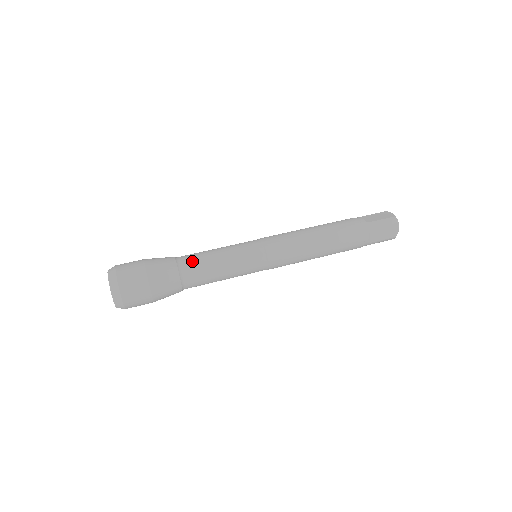
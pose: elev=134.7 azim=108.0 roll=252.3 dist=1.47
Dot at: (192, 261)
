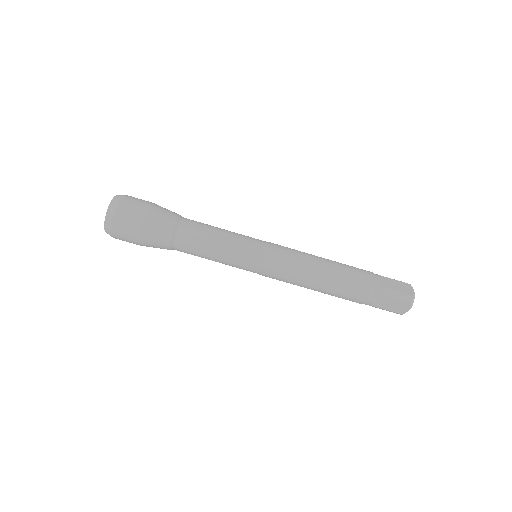
Dot at: (192, 230)
